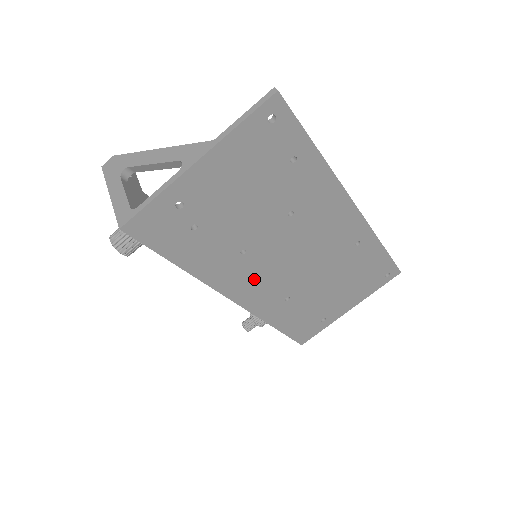
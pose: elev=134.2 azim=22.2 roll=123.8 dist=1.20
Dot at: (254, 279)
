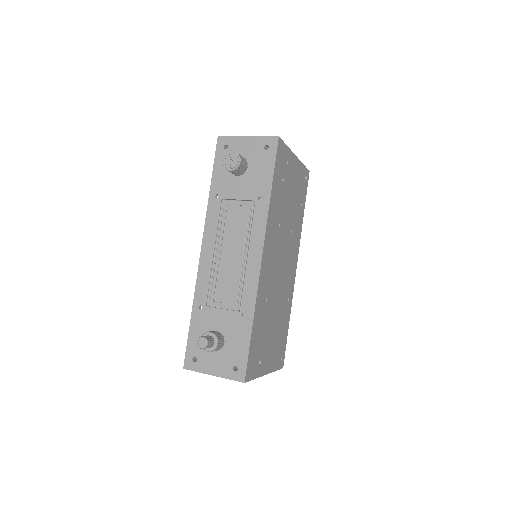
Dot at: (271, 253)
